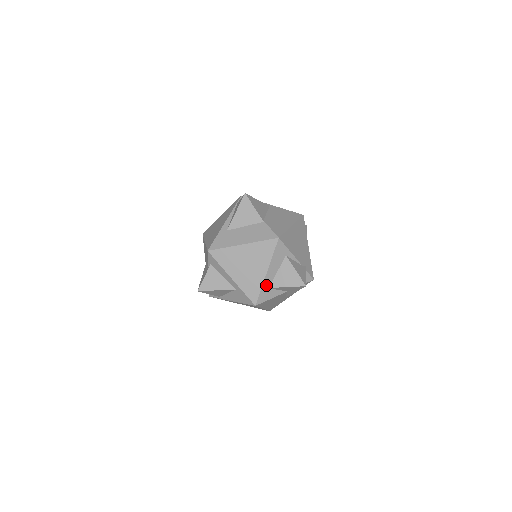
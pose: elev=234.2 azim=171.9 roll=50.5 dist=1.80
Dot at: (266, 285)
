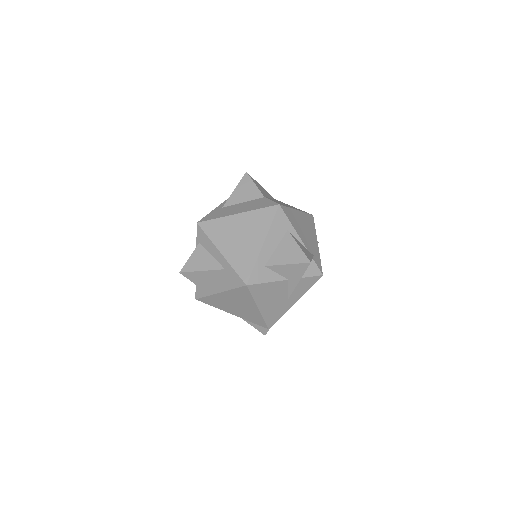
Dot at: (262, 261)
